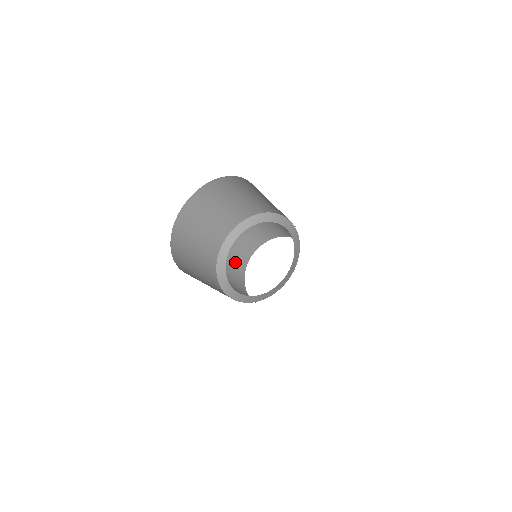
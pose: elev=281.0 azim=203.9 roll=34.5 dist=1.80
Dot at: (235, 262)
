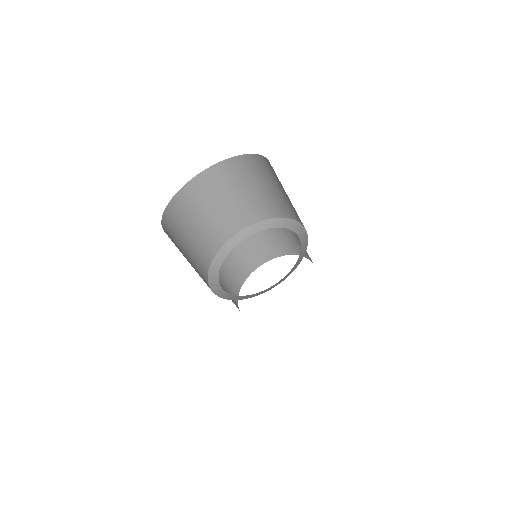
Dot at: occluded
